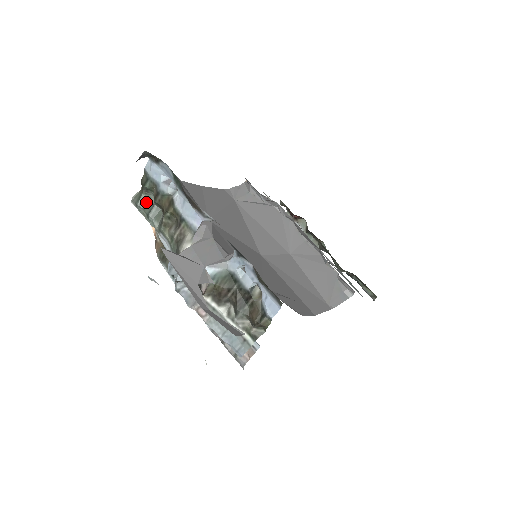
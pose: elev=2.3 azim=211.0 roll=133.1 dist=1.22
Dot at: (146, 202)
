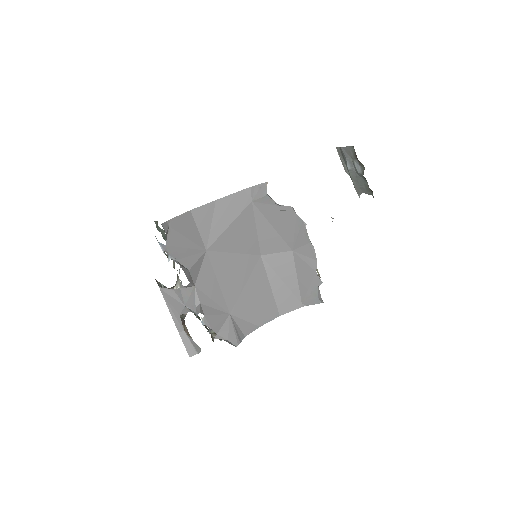
Dot at: (162, 231)
